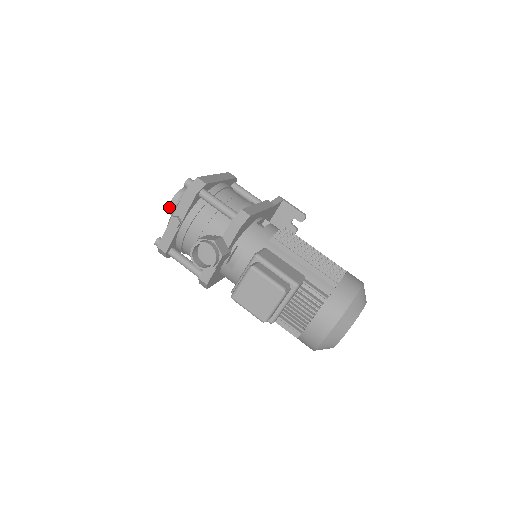
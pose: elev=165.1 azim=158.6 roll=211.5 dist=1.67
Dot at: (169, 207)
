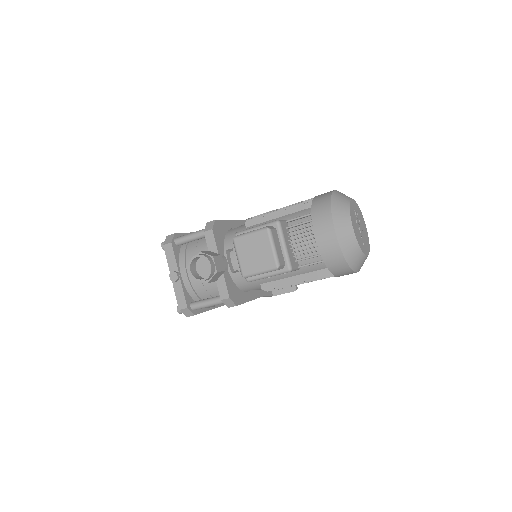
Dot at: occluded
